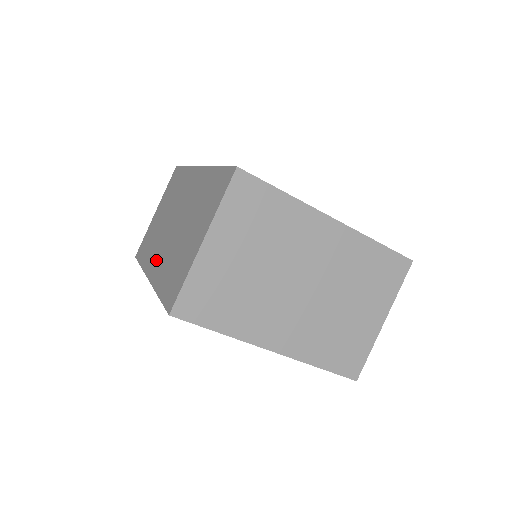
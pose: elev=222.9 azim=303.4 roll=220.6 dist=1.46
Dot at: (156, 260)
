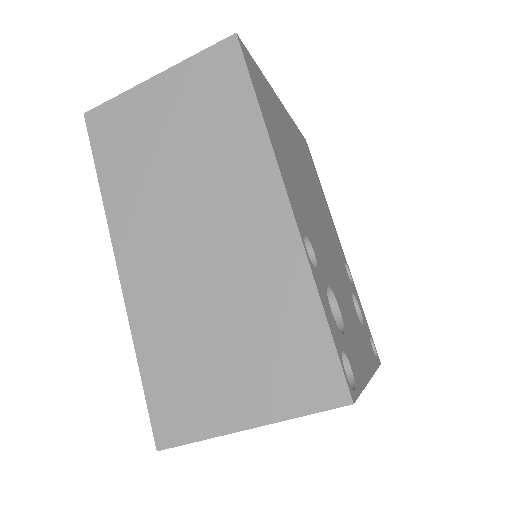
Dot at: (143, 258)
